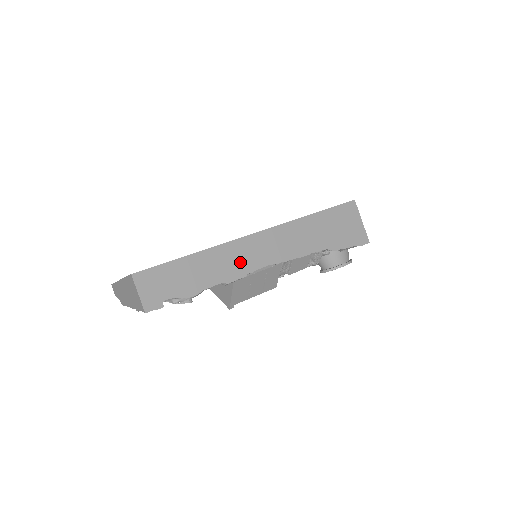
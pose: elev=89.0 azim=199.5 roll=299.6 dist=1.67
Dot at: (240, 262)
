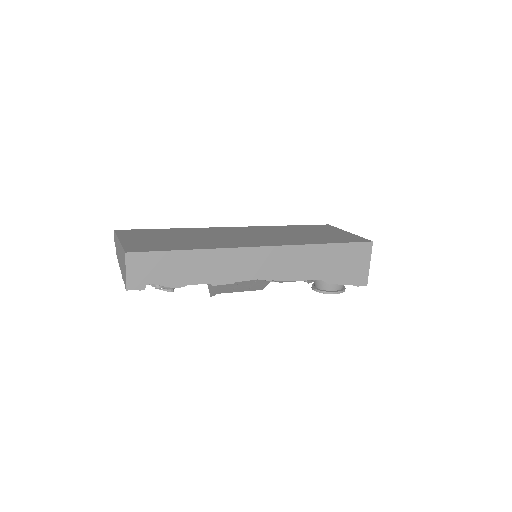
Dot at: (233, 269)
